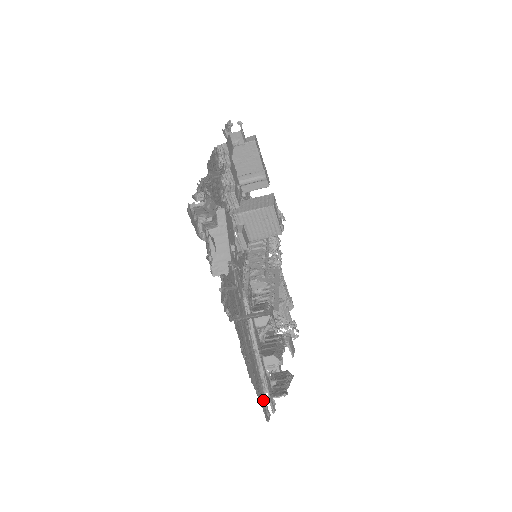
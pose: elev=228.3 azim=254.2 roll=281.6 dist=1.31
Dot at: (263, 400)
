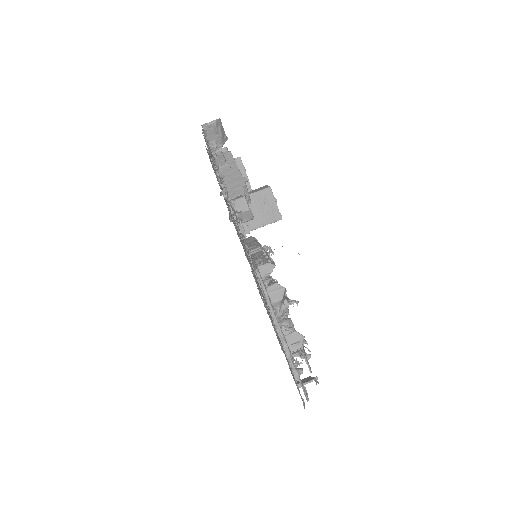
Dot at: (294, 380)
